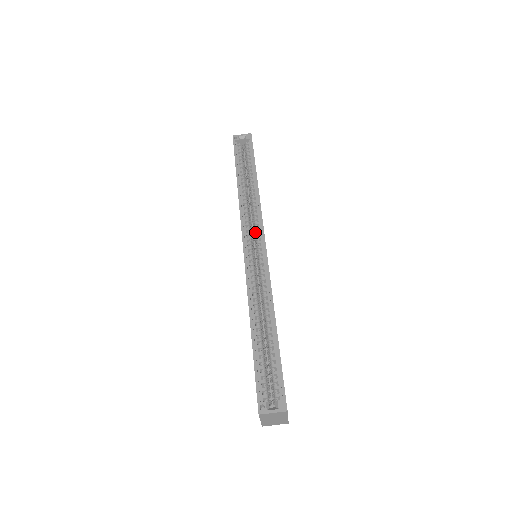
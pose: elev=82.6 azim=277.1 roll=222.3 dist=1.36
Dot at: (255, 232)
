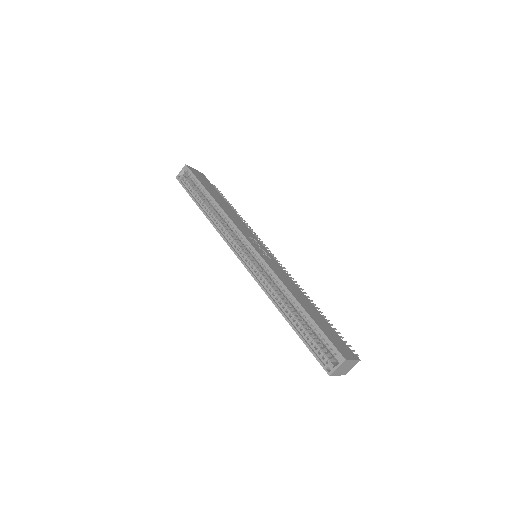
Dot at: (241, 242)
